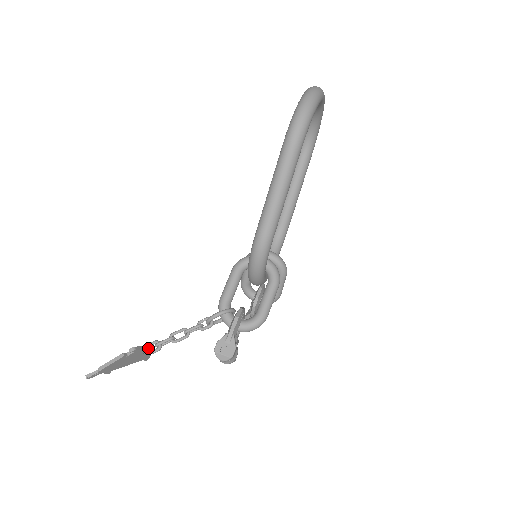
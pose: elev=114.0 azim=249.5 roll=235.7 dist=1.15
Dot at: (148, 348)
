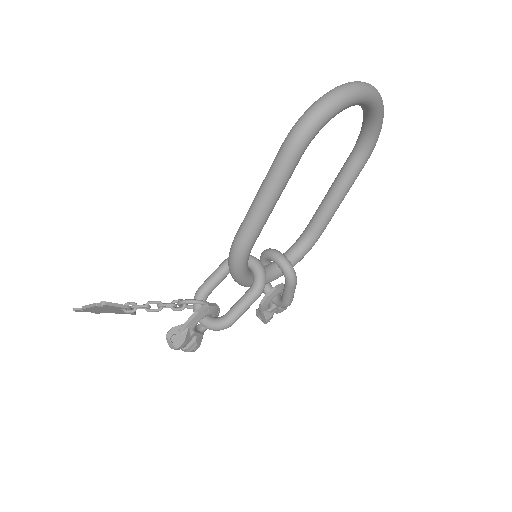
Dot at: (122, 307)
